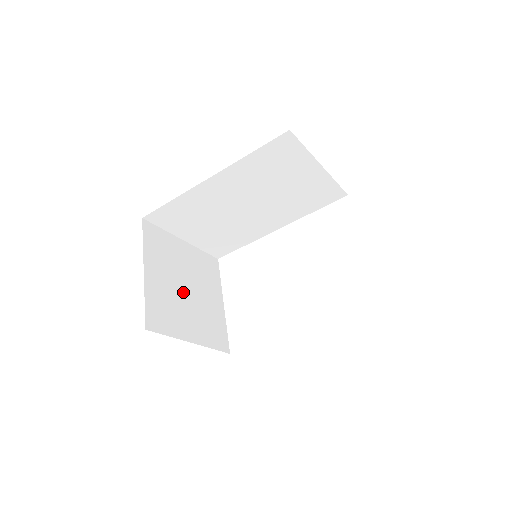
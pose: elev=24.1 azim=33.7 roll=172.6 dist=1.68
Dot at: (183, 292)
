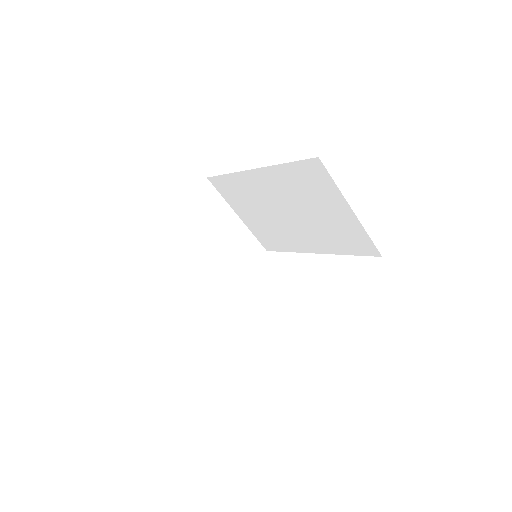
Dot at: (202, 253)
